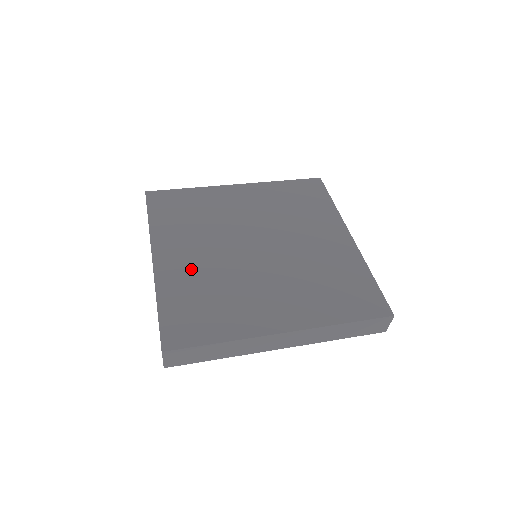
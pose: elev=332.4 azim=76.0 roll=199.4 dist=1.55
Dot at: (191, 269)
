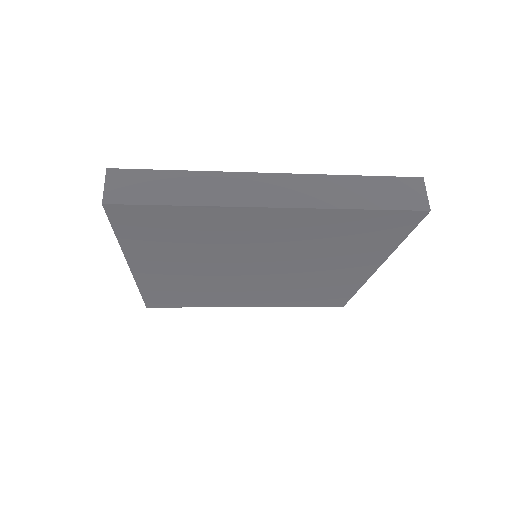
Dot at: occluded
